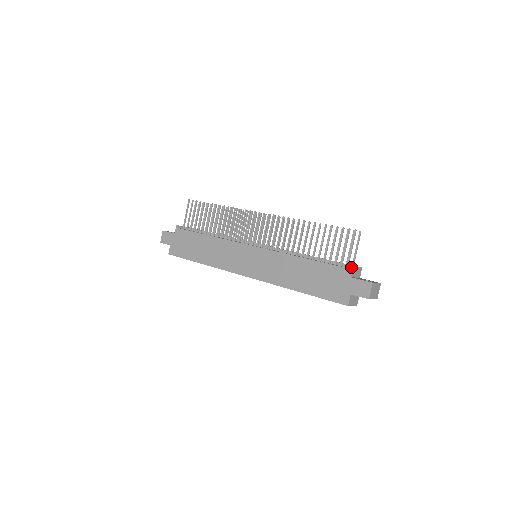
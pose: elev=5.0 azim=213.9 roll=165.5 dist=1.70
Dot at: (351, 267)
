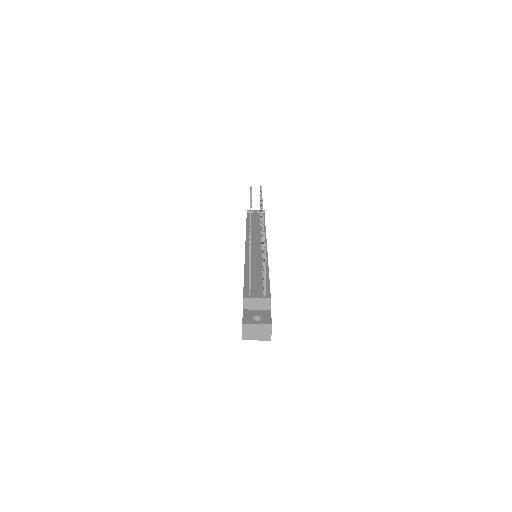
Dot at: (243, 298)
